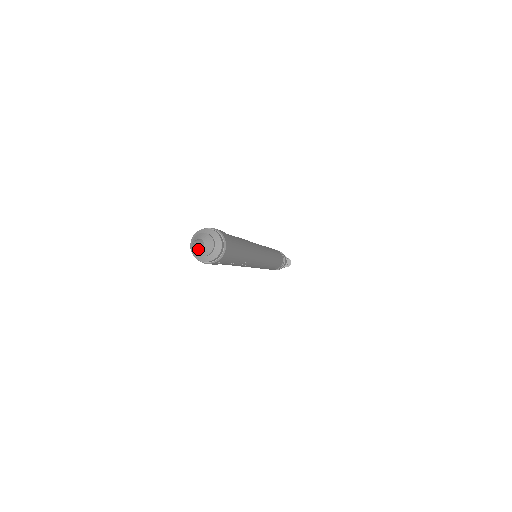
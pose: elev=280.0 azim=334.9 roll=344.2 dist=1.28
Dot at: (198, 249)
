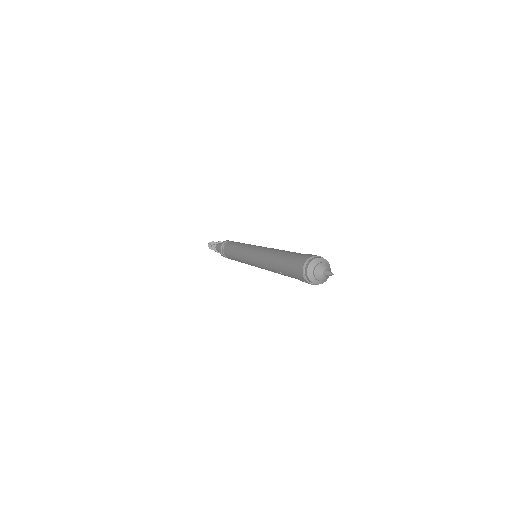
Dot at: (322, 274)
